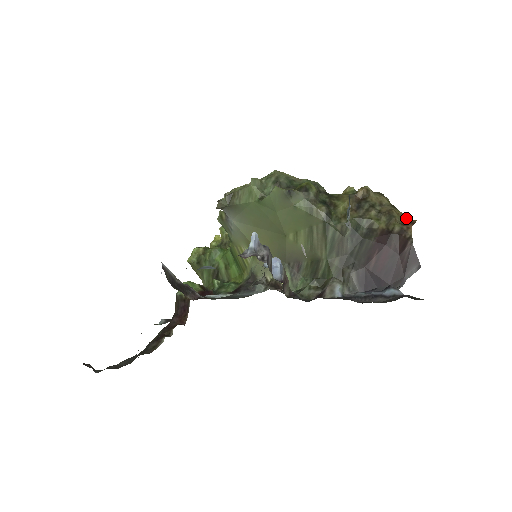
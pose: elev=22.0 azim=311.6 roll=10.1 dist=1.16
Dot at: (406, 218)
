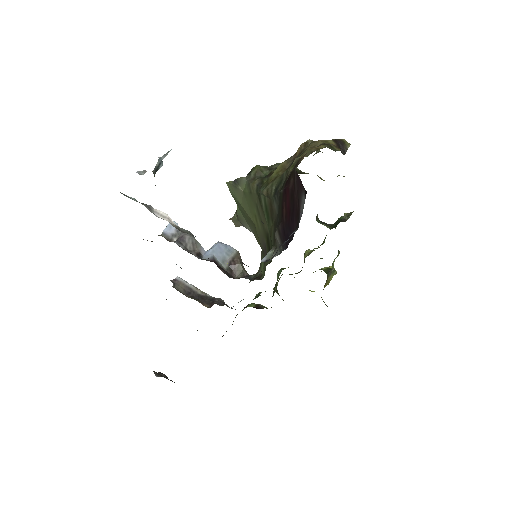
Dot at: (322, 148)
